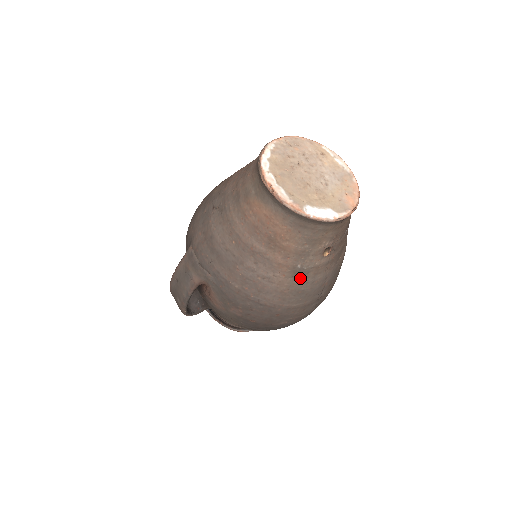
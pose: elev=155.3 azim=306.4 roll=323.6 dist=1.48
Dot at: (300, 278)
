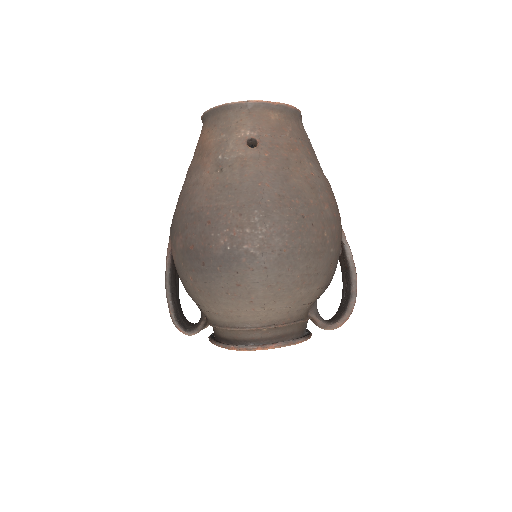
Dot at: (224, 171)
